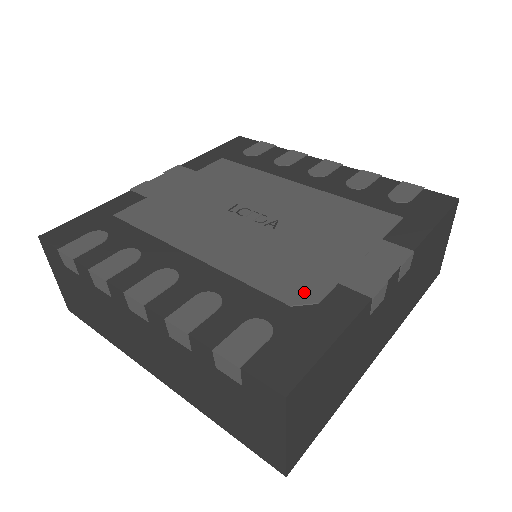
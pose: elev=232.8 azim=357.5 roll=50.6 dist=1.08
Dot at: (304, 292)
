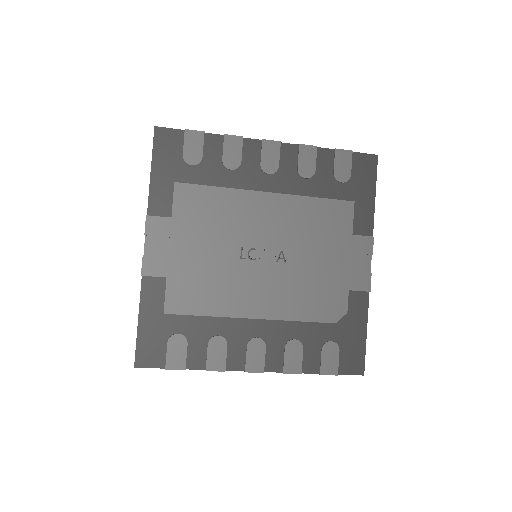
Dot at: (337, 309)
